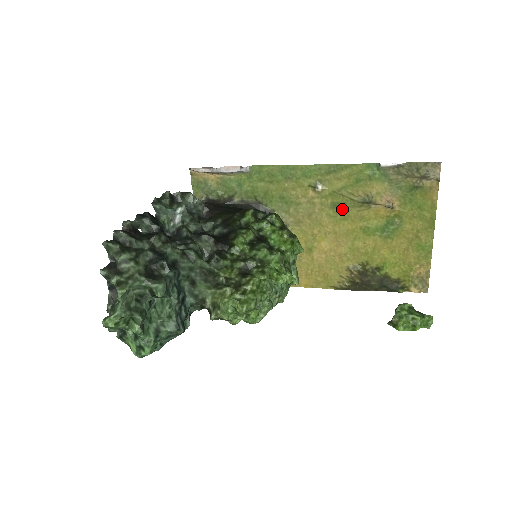
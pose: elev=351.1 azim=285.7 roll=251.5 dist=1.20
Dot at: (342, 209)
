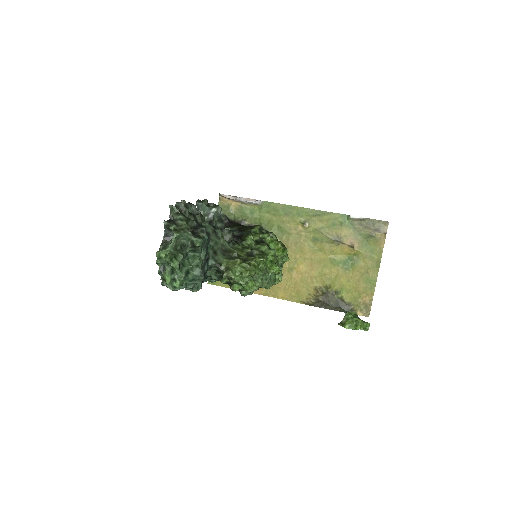
Dot at: (319, 243)
